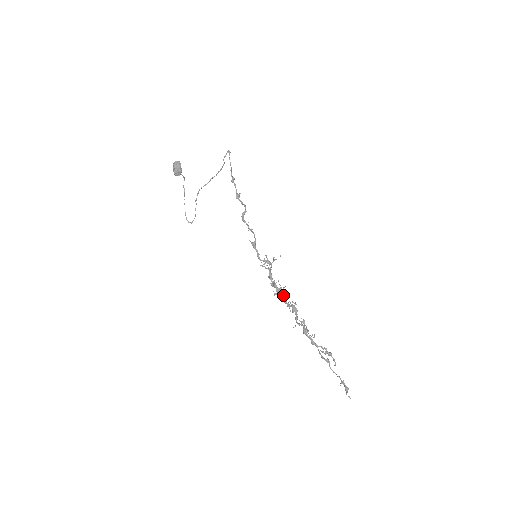
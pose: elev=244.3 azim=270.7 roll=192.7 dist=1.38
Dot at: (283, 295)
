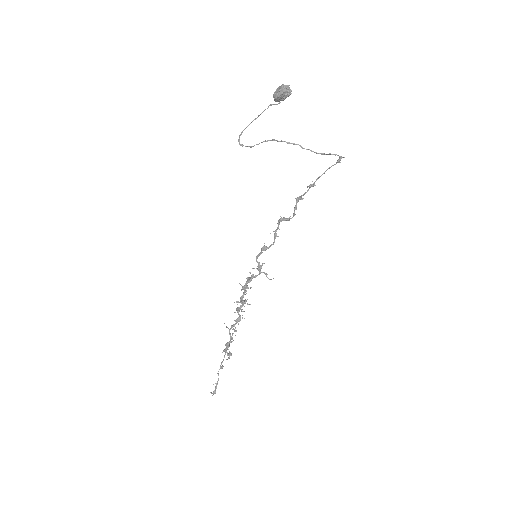
Dot at: (241, 306)
